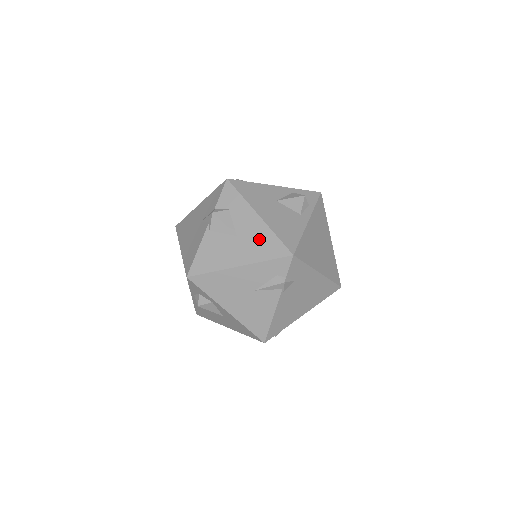
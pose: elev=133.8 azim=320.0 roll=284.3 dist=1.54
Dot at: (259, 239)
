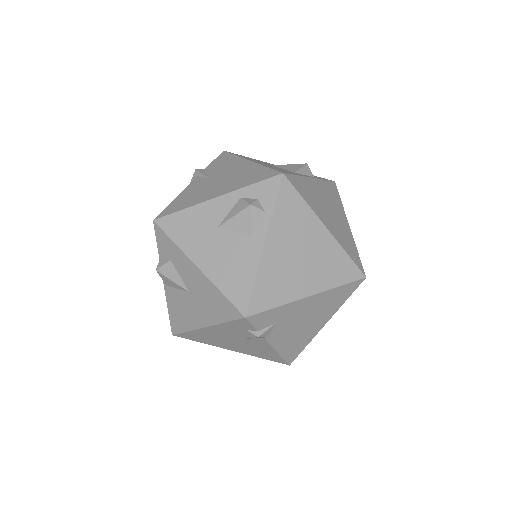
Dot at: (208, 296)
